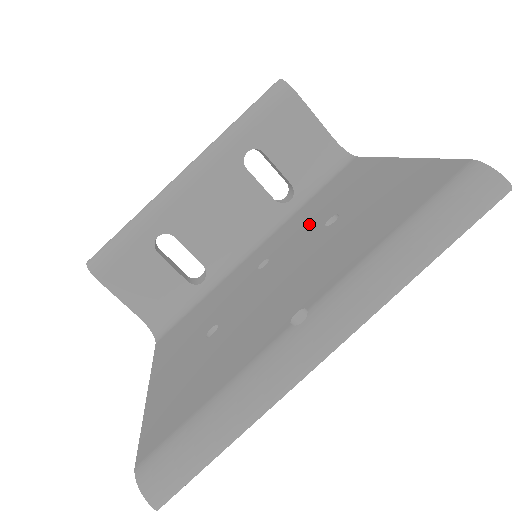
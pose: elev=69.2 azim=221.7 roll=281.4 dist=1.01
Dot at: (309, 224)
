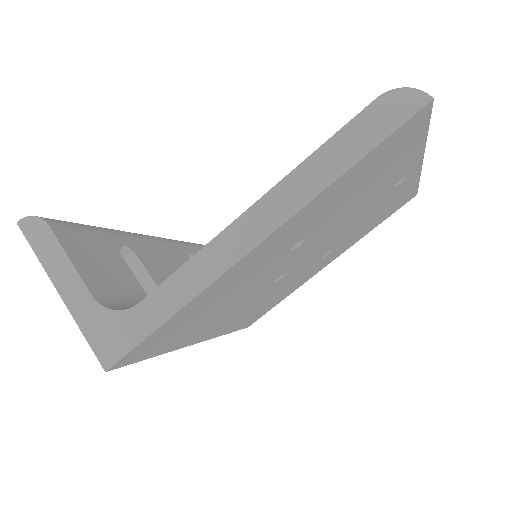
Dot at: occluded
